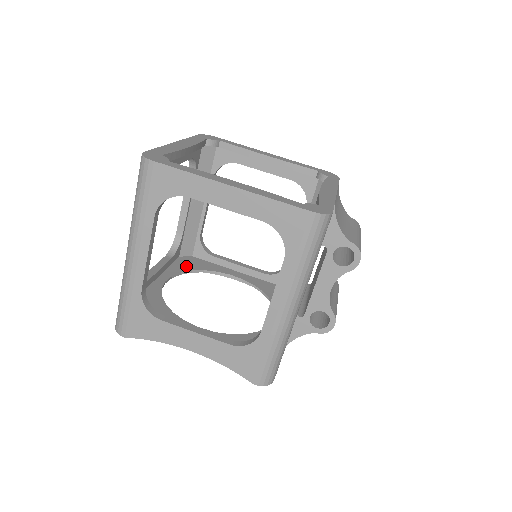
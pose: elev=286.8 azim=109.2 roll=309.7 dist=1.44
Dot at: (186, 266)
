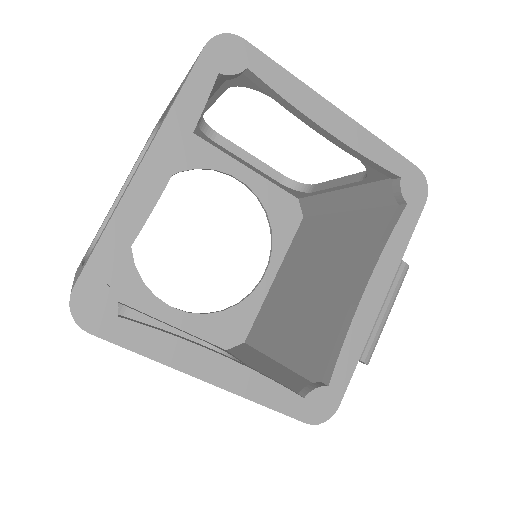
Dot at: occluded
